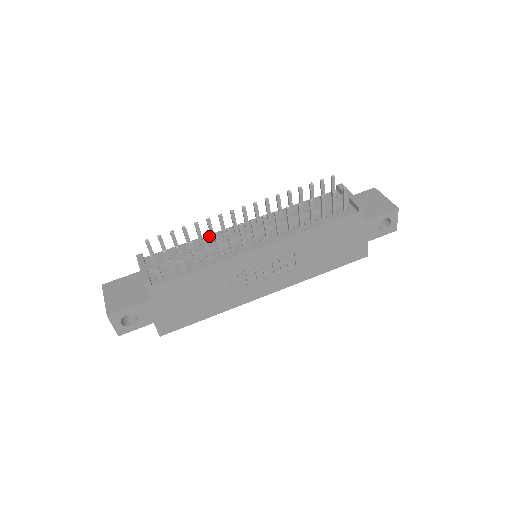
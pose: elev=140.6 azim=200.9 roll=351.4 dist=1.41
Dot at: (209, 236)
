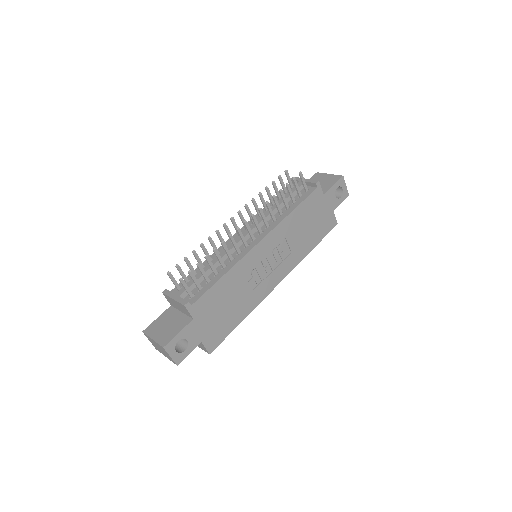
Dot at: (213, 254)
